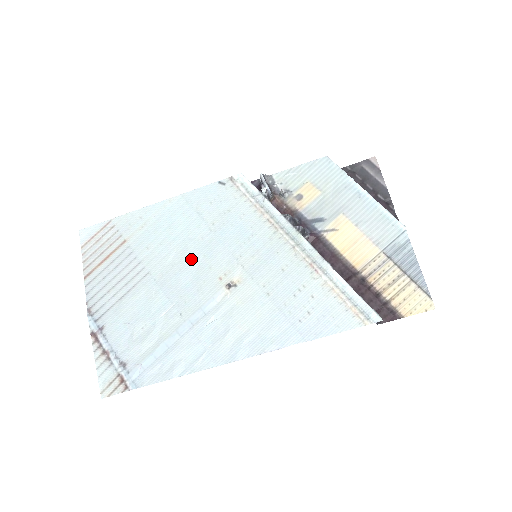
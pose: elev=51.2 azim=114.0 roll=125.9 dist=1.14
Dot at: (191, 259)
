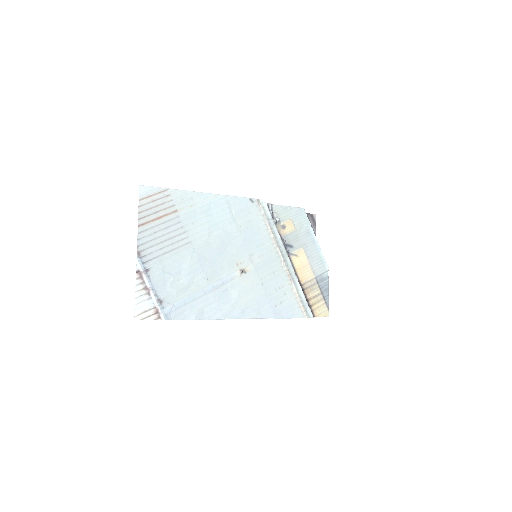
Dot at: (222, 244)
